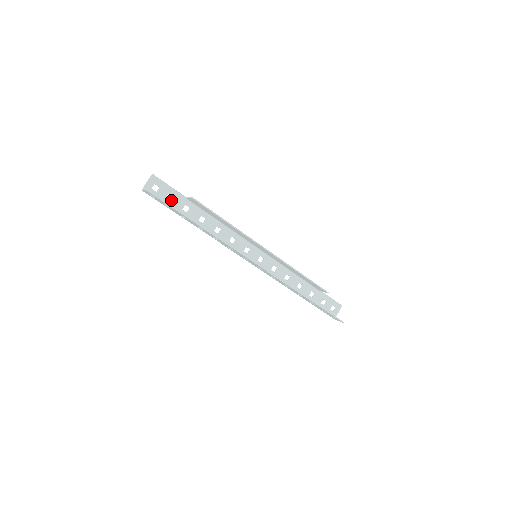
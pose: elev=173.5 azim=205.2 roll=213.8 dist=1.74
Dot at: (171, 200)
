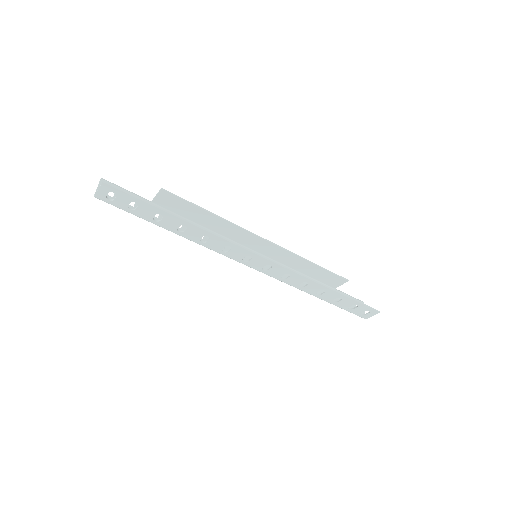
Dot at: (134, 206)
